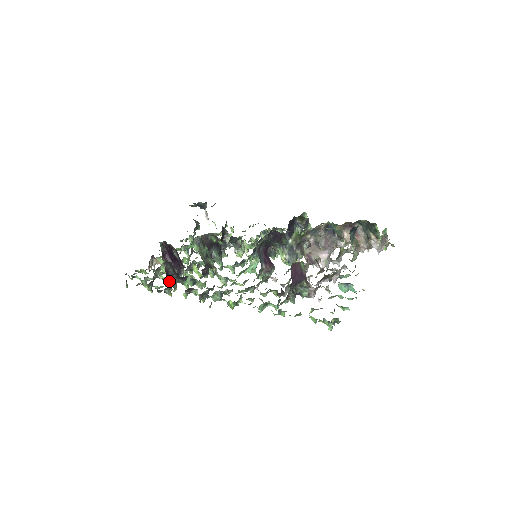
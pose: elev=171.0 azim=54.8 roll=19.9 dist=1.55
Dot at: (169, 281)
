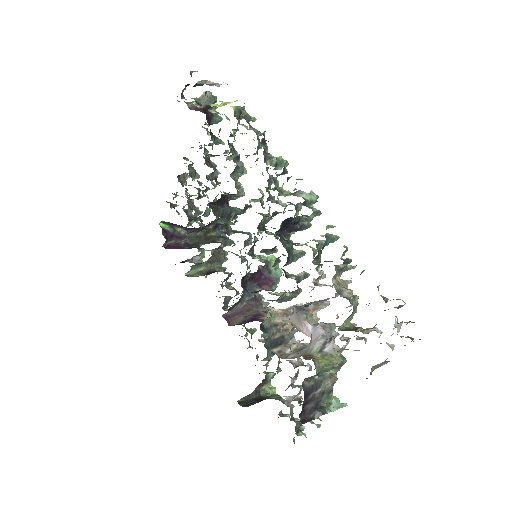
Dot at: (190, 262)
